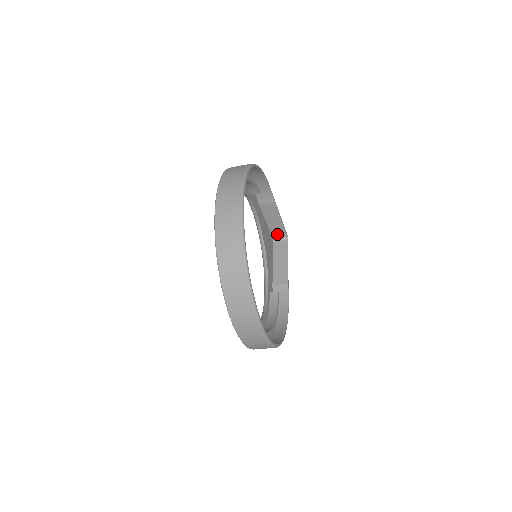
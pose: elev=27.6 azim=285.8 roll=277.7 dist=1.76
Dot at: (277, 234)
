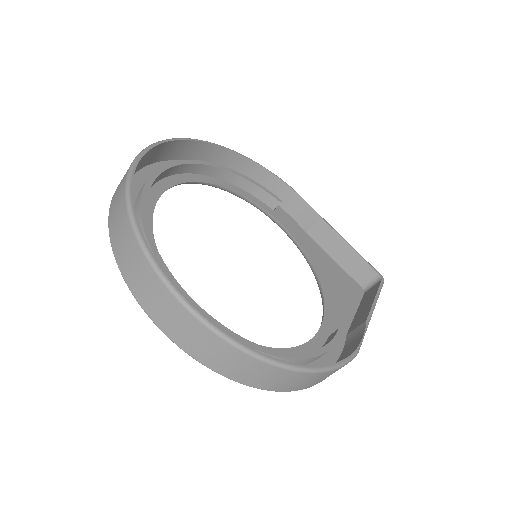
Dot at: (363, 278)
